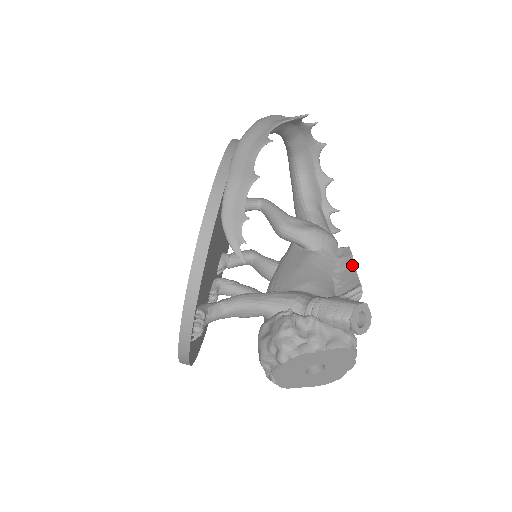
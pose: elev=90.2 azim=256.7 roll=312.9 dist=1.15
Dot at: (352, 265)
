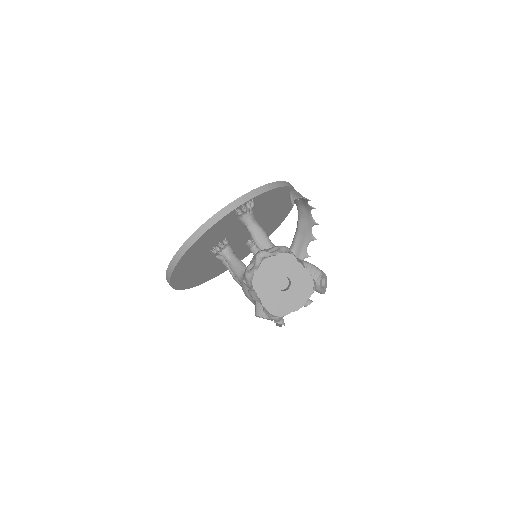
Dot at: occluded
